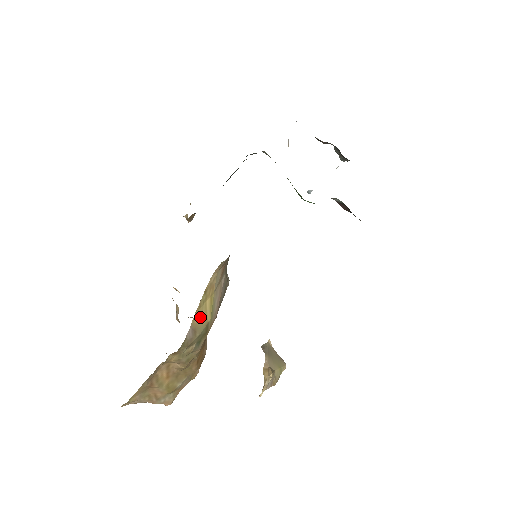
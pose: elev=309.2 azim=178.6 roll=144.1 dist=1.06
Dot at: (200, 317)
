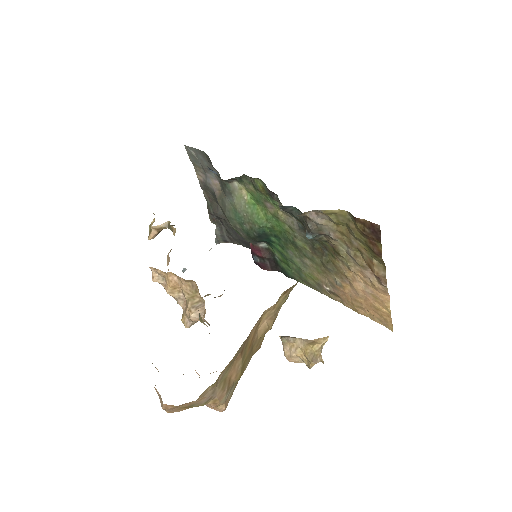
Dot at: occluded
